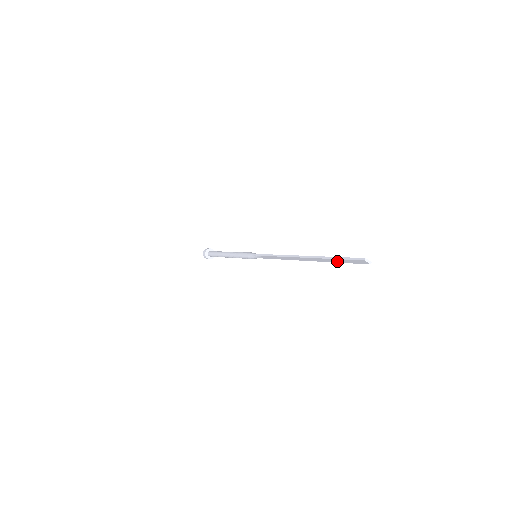
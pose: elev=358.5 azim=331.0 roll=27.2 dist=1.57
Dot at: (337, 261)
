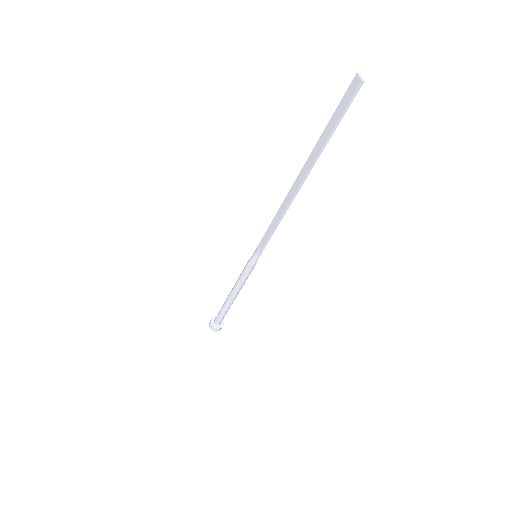
Dot at: (329, 130)
